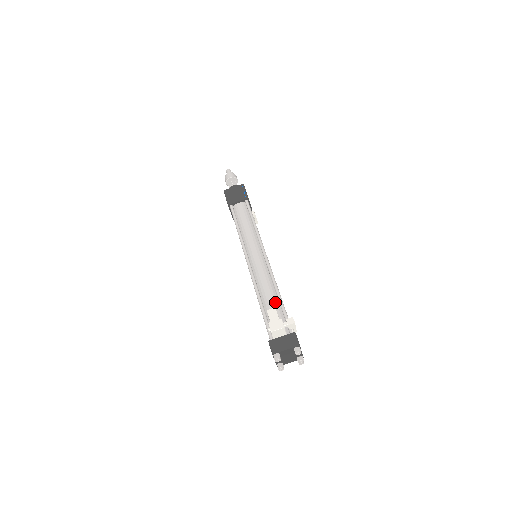
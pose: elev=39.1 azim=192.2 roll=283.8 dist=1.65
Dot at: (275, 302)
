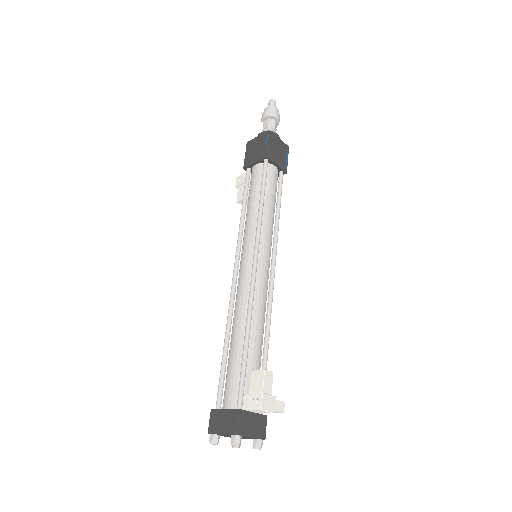
Dot at: (261, 351)
